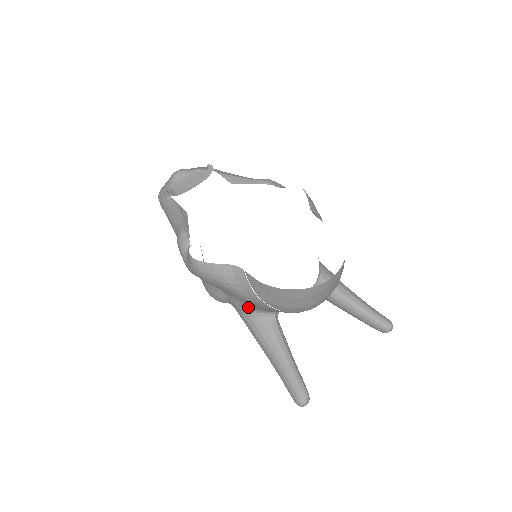
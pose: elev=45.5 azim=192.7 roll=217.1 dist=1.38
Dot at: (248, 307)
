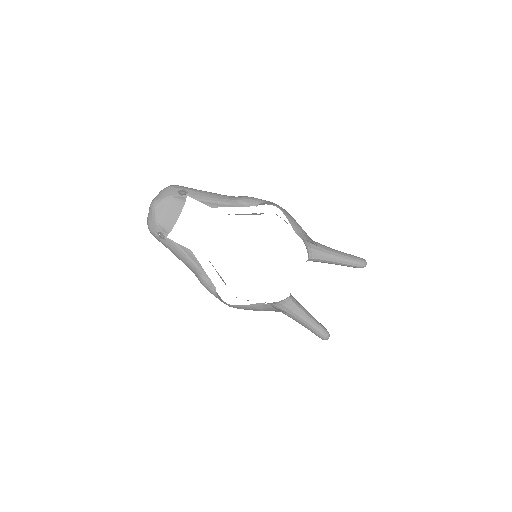
Dot at: occluded
